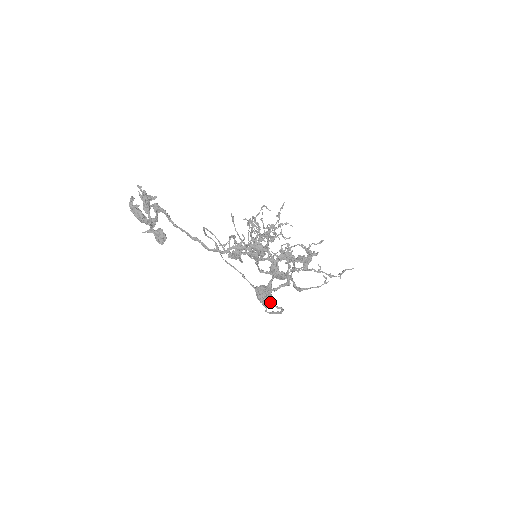
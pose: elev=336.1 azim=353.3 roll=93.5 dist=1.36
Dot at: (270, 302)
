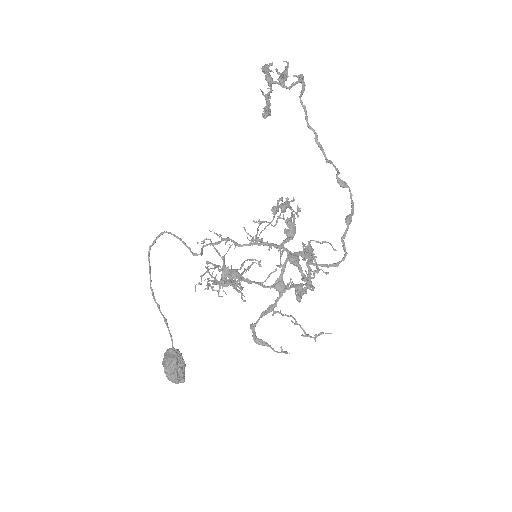
Dot at: (342, 236)
